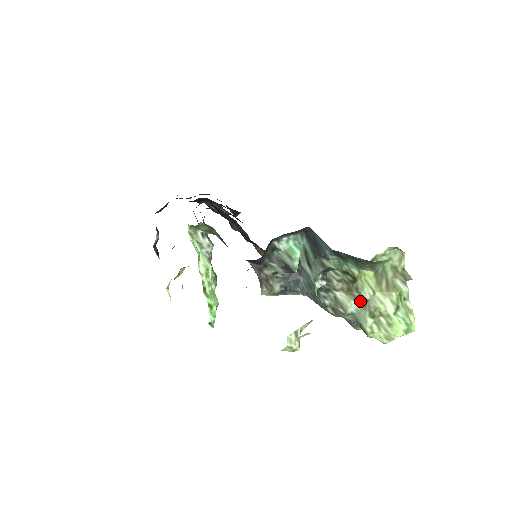
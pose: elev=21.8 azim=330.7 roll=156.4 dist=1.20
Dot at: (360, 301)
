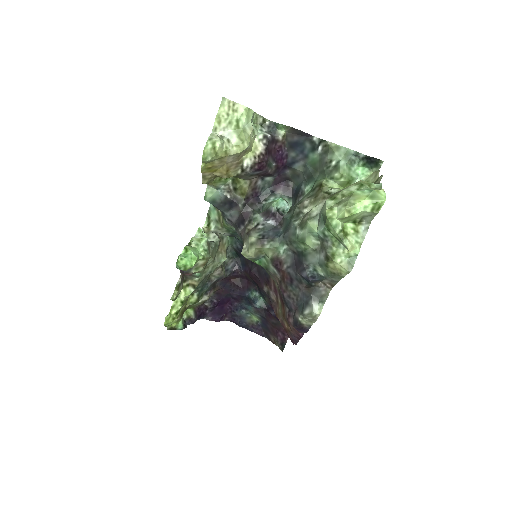
Dot at: (325, 199)
